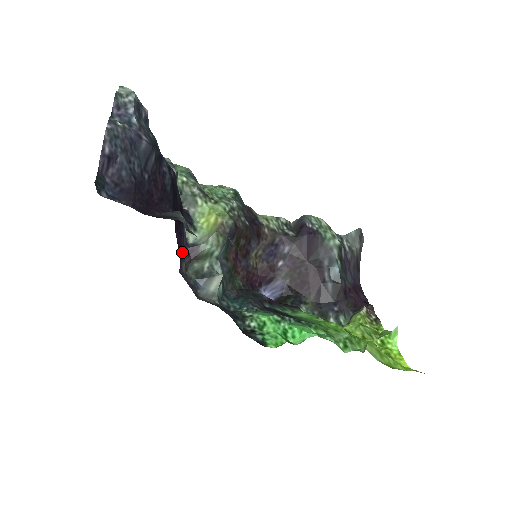
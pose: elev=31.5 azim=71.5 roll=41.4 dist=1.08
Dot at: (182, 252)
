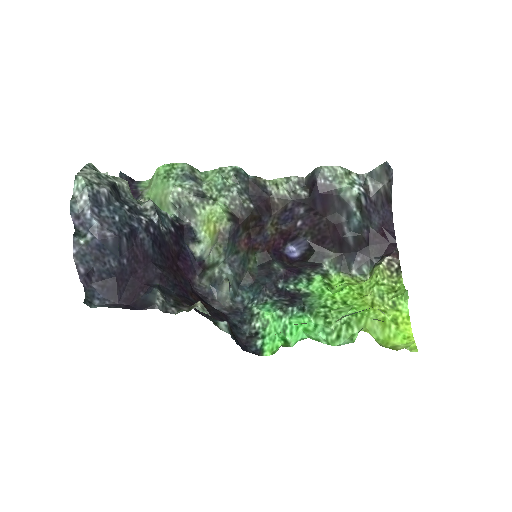
Dot at: (191, 271)
